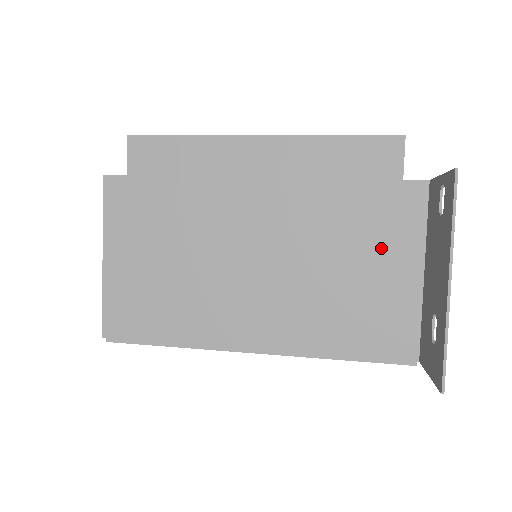
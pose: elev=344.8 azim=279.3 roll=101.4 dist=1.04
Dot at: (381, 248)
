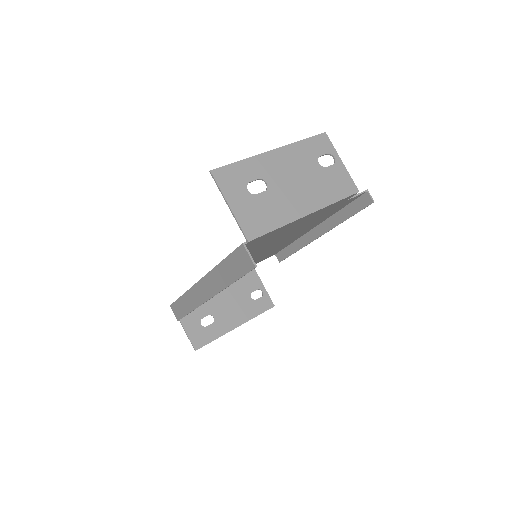
Dot at: occluded
